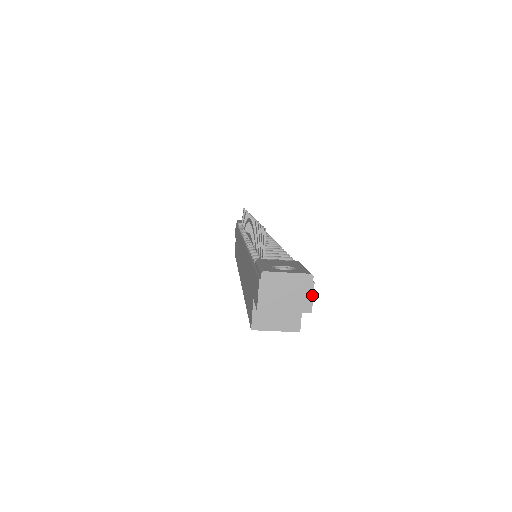
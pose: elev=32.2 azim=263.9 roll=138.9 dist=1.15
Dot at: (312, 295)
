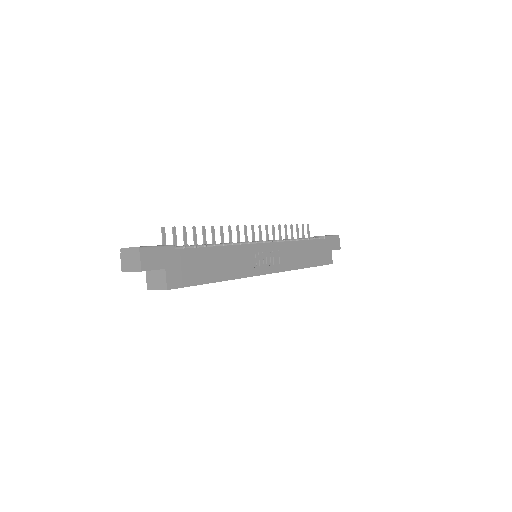
Dot at: (140, 260)
